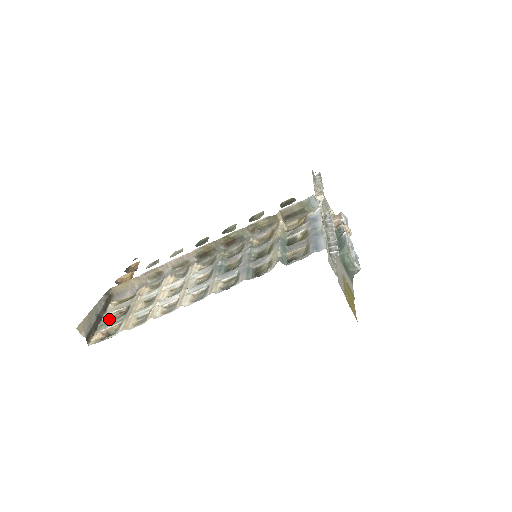
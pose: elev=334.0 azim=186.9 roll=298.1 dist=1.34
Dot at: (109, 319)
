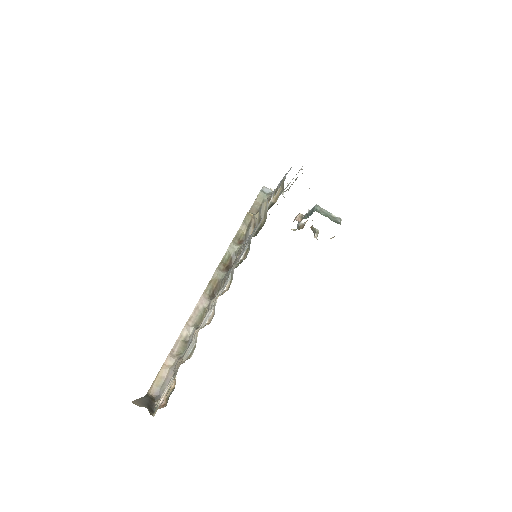
Dot at: occluded
